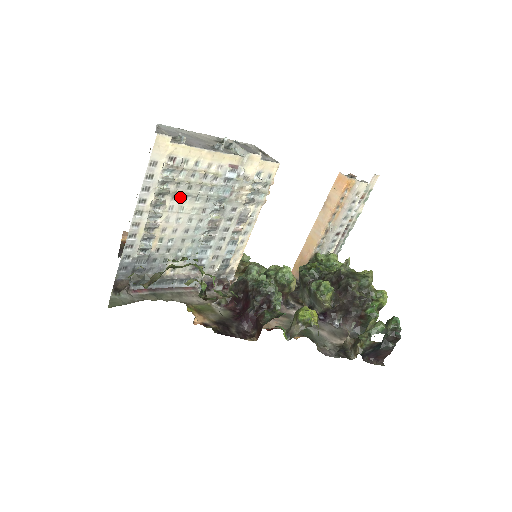
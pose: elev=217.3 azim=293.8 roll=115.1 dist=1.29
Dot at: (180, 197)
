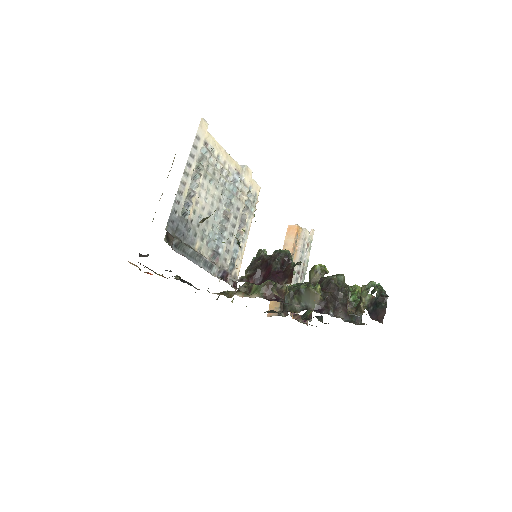
Dot at: (208, 179)
